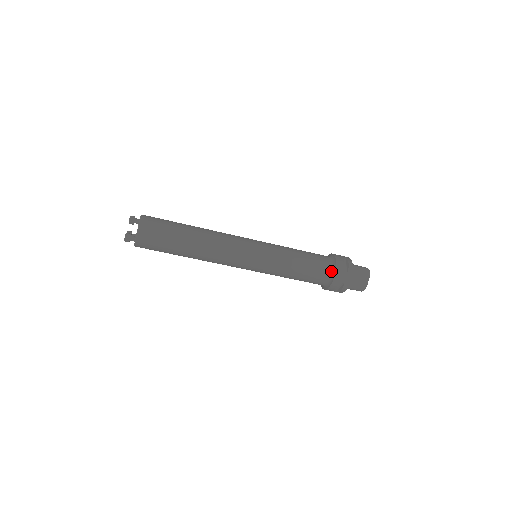
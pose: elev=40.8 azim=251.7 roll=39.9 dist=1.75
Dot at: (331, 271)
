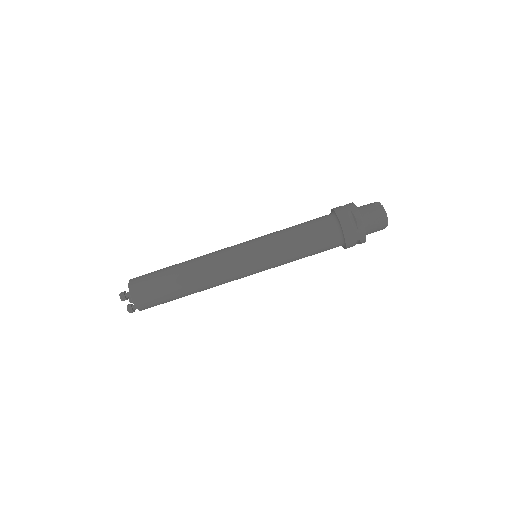
Dot at: (331, 215)
